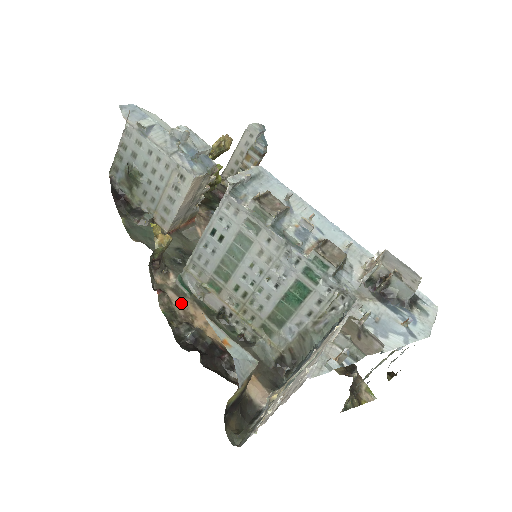
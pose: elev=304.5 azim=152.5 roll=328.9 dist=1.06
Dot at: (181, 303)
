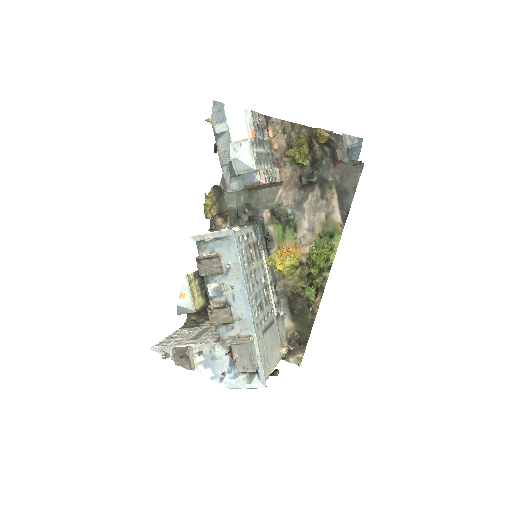
Dot at: occluded
